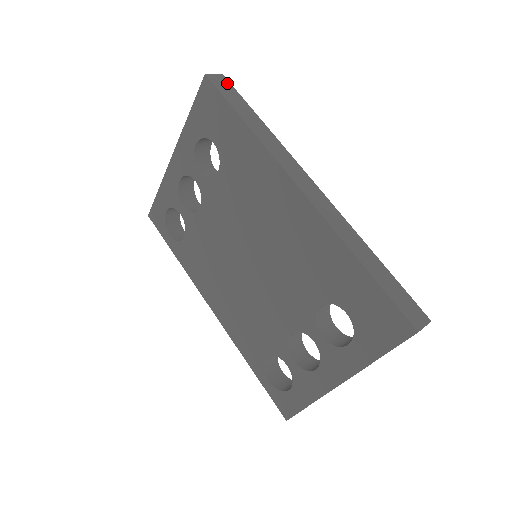
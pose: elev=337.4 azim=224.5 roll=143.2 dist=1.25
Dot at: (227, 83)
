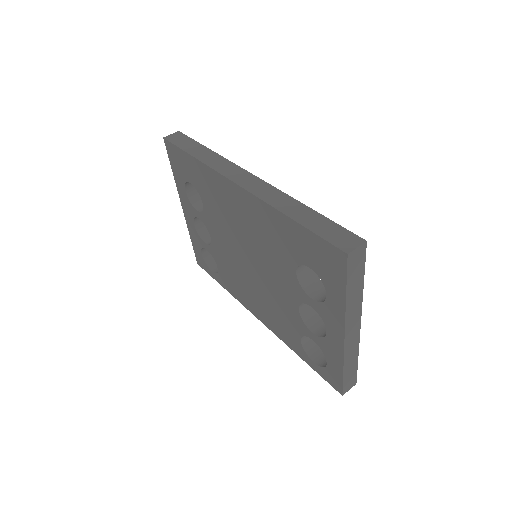
Dot at: (181, 135)
